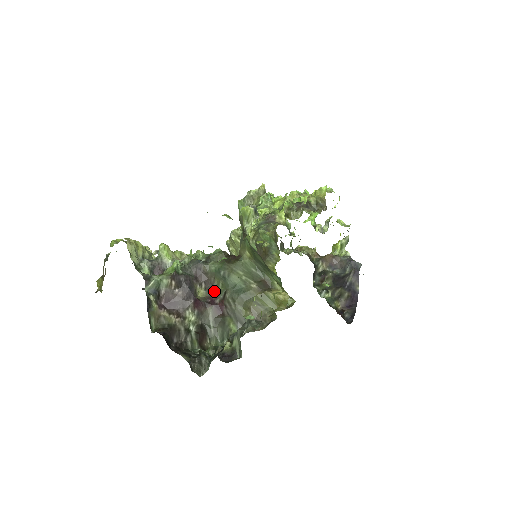
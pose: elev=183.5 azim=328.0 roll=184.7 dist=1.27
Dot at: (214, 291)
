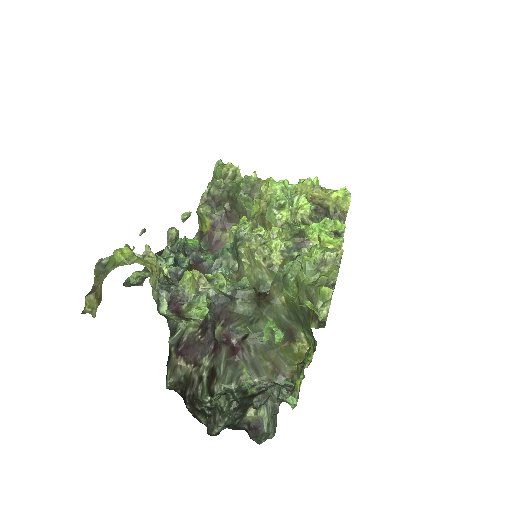
Dot at: (231, 327)
